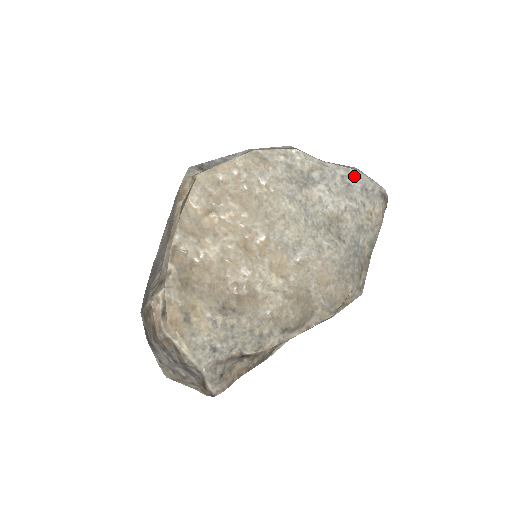
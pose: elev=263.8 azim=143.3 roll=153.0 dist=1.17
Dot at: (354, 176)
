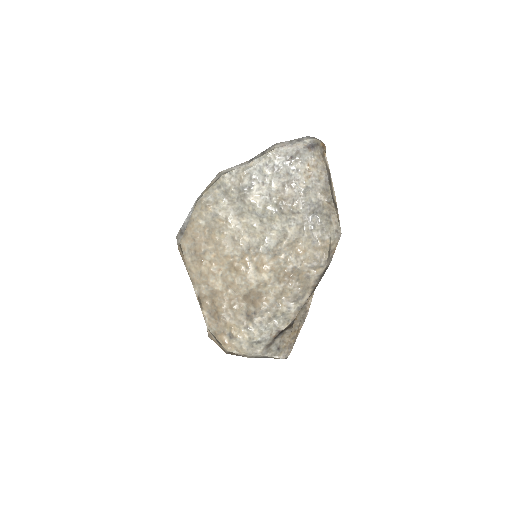
Dot at: (275, 156)
